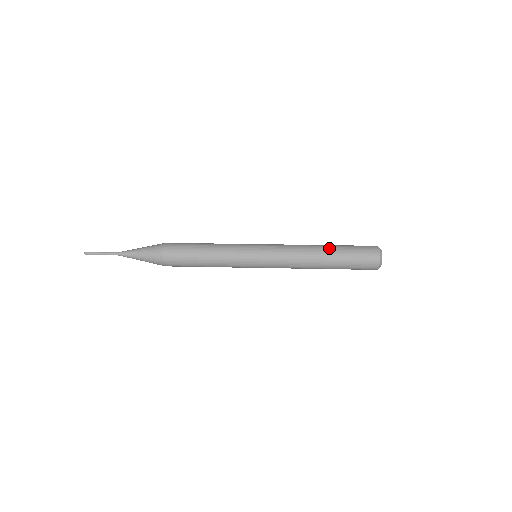
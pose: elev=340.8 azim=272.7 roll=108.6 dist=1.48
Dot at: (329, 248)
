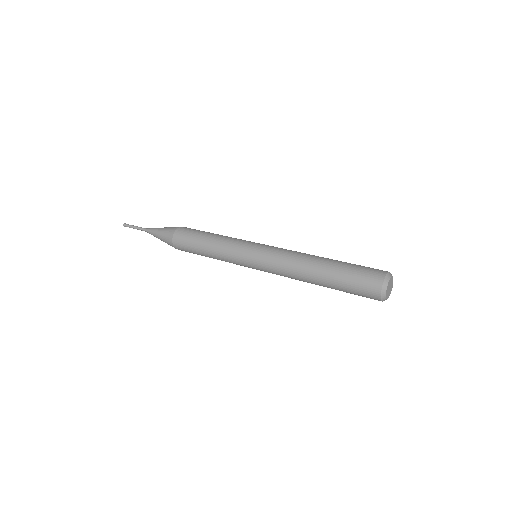
Dot at: (326, 264)
